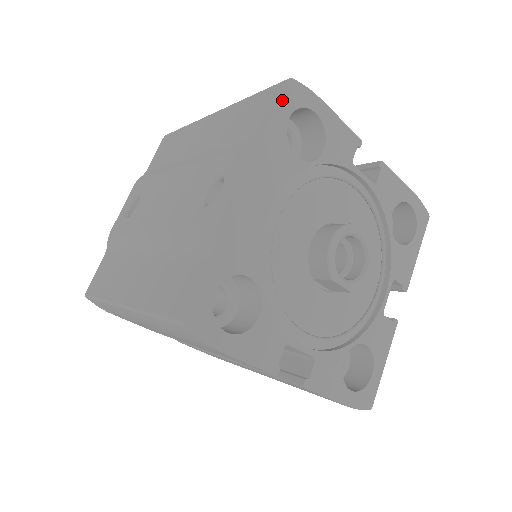
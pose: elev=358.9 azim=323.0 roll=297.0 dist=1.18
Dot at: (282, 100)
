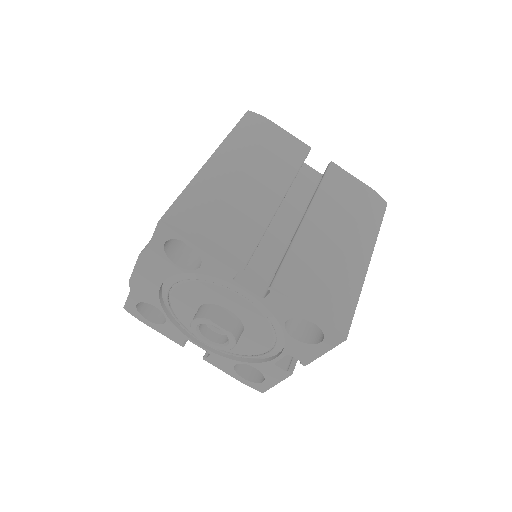
Dot at: (156, 233)
